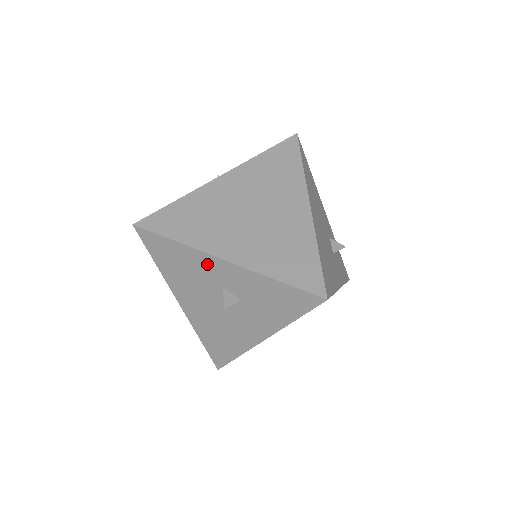
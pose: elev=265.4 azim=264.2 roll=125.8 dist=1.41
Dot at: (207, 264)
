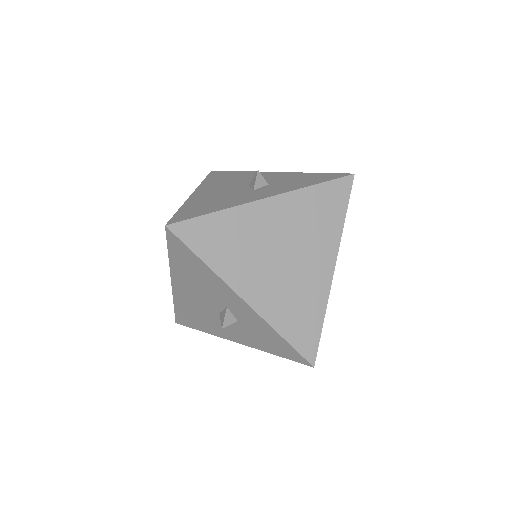
Dot at: (224, 291)
